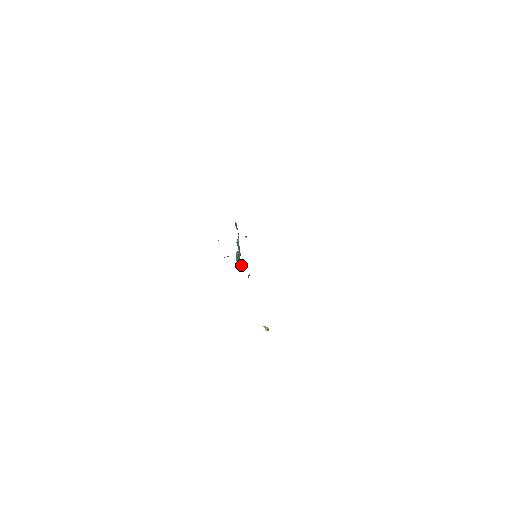
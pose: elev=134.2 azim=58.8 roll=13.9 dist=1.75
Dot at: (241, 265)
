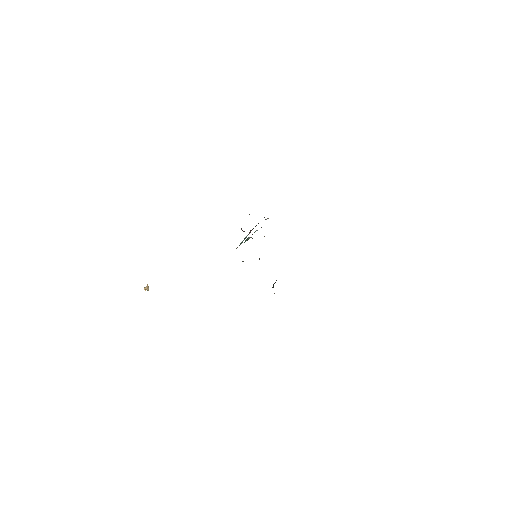
Dot at: occluded
